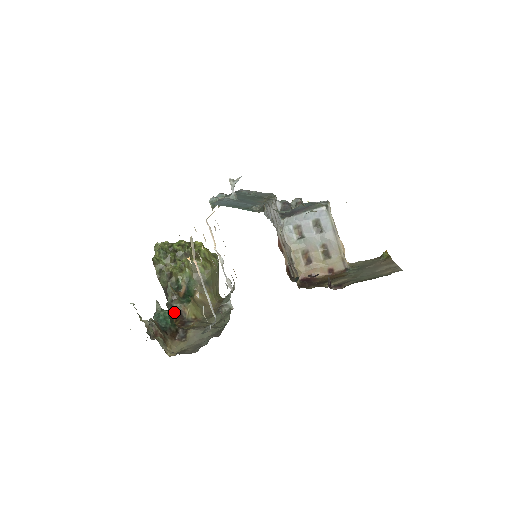
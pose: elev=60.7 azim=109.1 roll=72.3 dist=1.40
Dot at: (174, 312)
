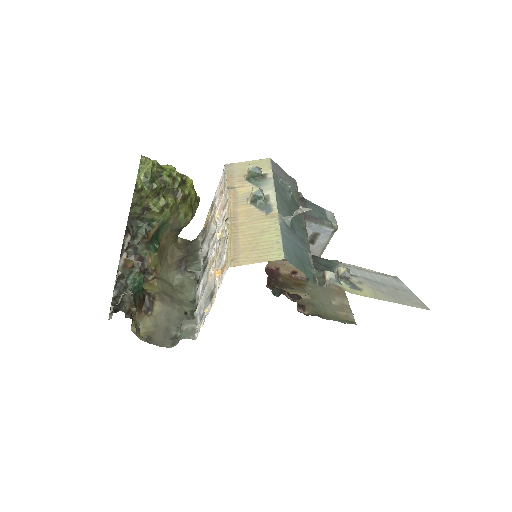
Dot at: (135, 255)
